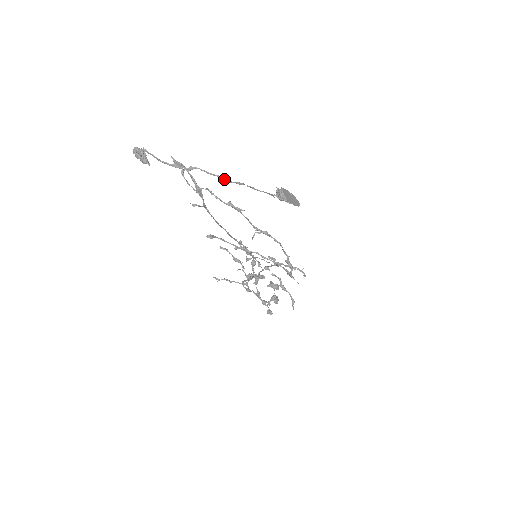
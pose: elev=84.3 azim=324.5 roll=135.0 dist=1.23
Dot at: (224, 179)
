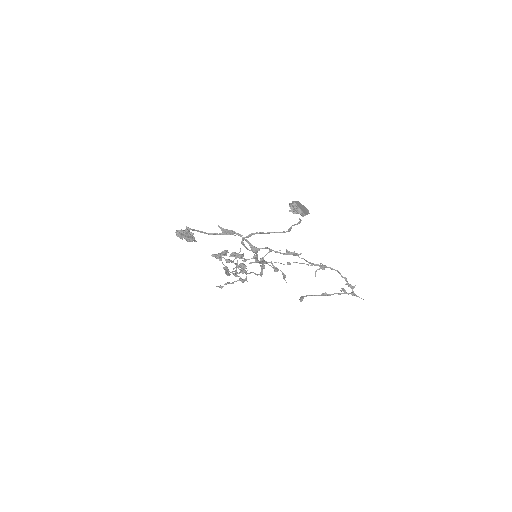
Dot at: (279, 232)
